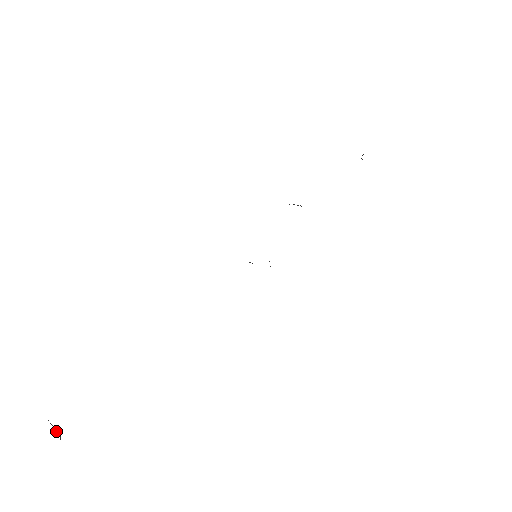
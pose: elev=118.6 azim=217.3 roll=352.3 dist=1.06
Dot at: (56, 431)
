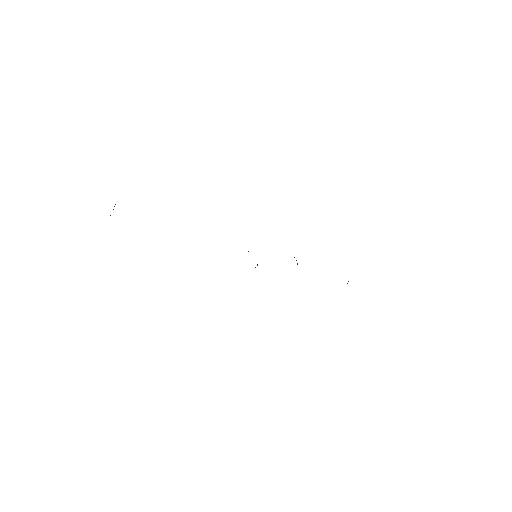
Dot at: occluded
